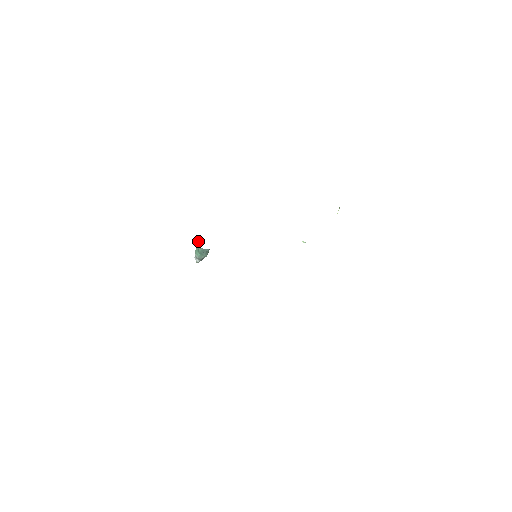
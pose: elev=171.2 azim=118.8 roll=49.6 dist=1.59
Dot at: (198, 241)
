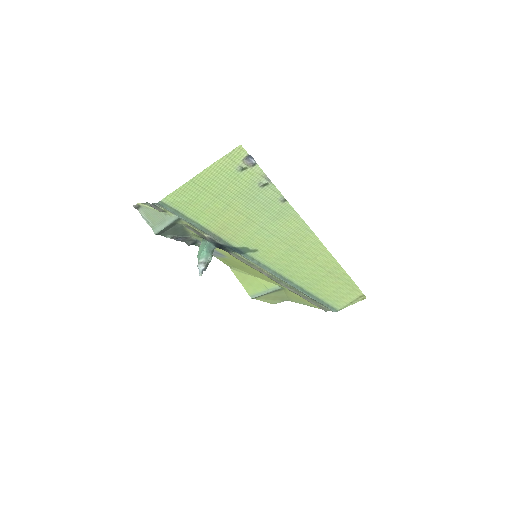
Dot at: (200, 247)
